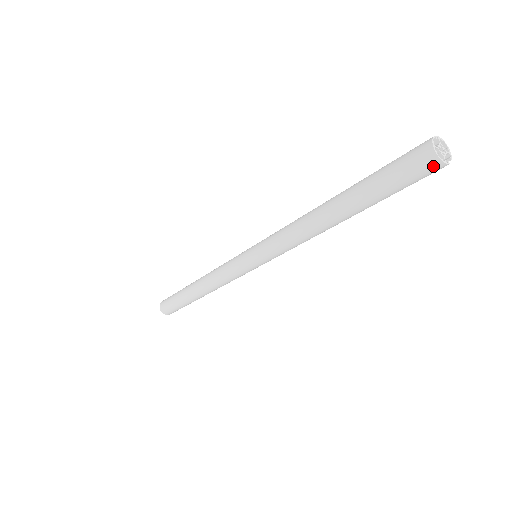
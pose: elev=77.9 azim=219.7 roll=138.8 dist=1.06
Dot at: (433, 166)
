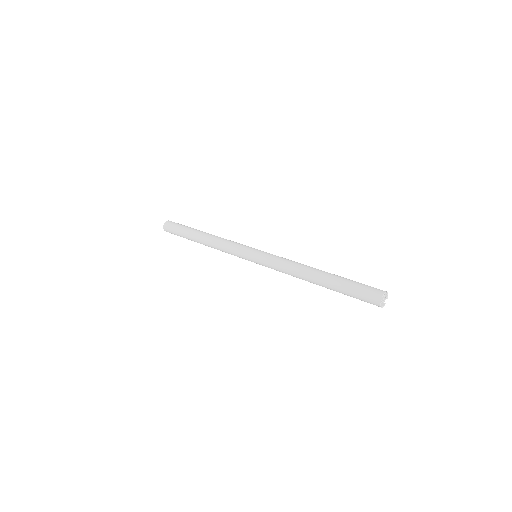
Dot at: occluded
